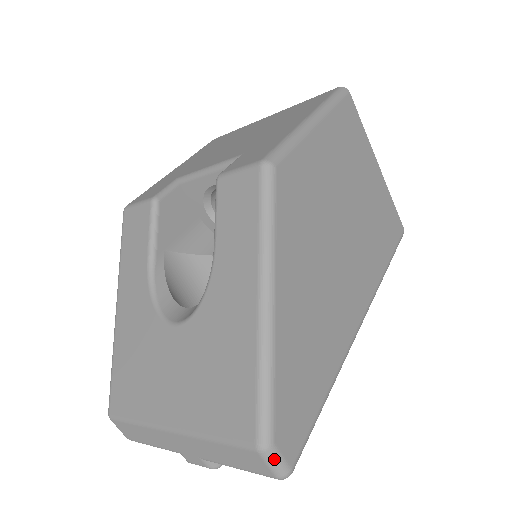
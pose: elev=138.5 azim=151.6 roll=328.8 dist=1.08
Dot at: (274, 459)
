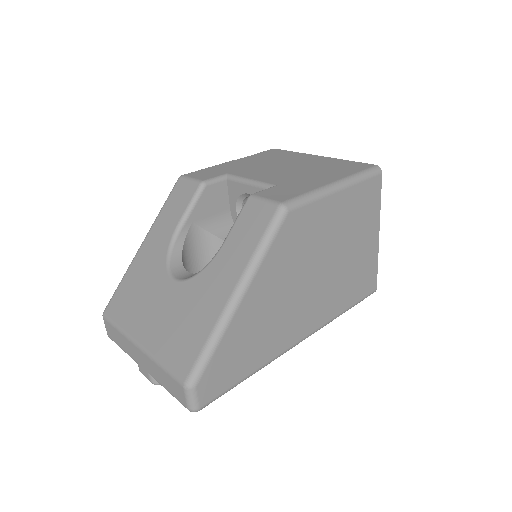
Dot at: (191, 396)
